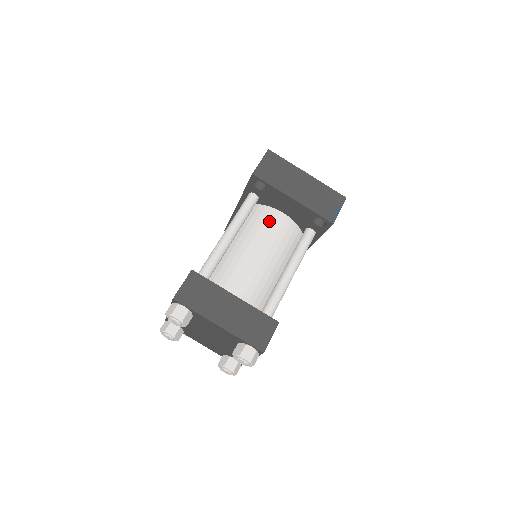
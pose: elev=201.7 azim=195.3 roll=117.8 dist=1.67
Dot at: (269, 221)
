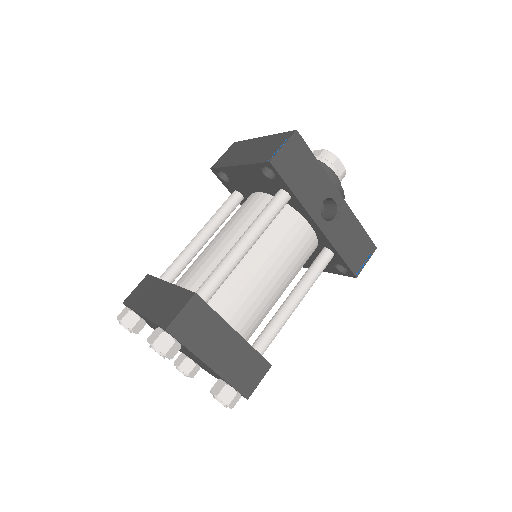
Dot at: (241, 207)
